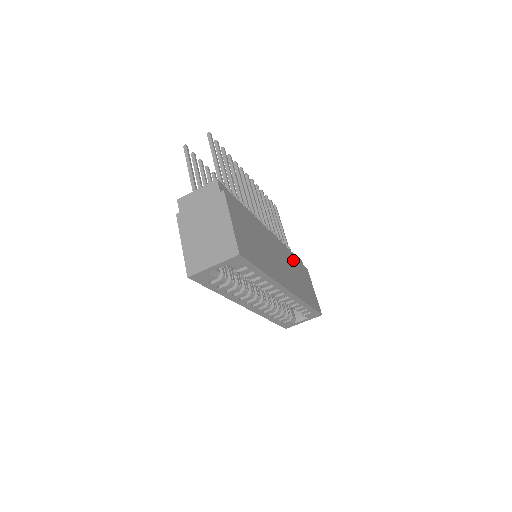
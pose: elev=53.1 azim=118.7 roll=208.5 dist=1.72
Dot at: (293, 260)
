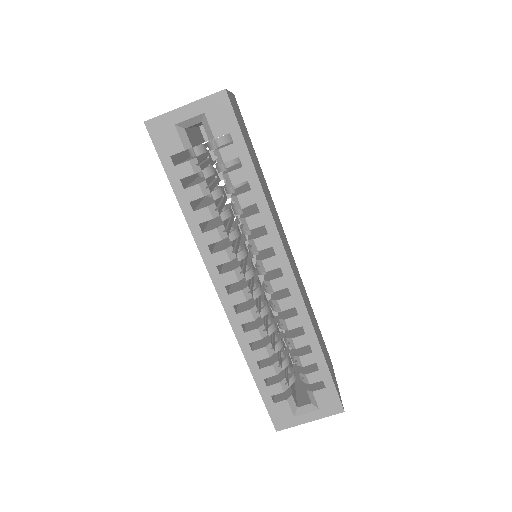
Dot at: (310, 305)
